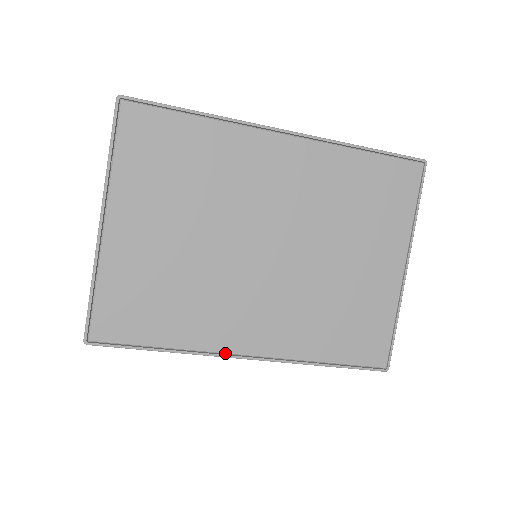
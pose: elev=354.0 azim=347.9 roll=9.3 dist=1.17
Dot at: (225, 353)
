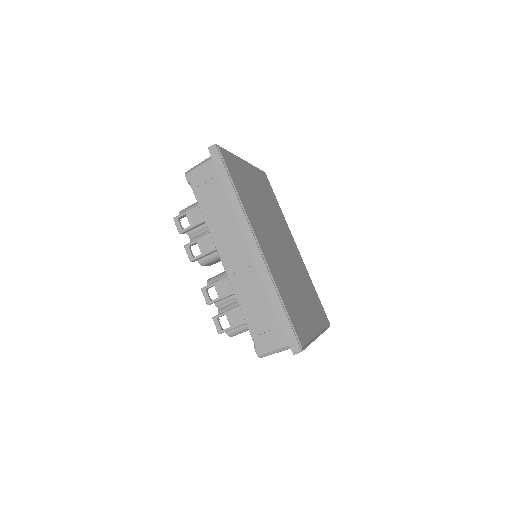
Dot at: (252, 228)
